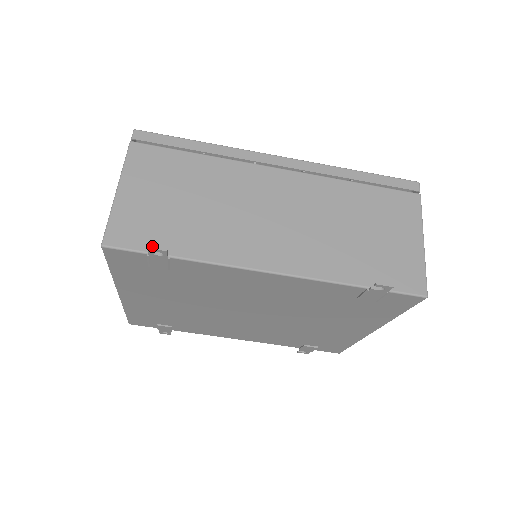
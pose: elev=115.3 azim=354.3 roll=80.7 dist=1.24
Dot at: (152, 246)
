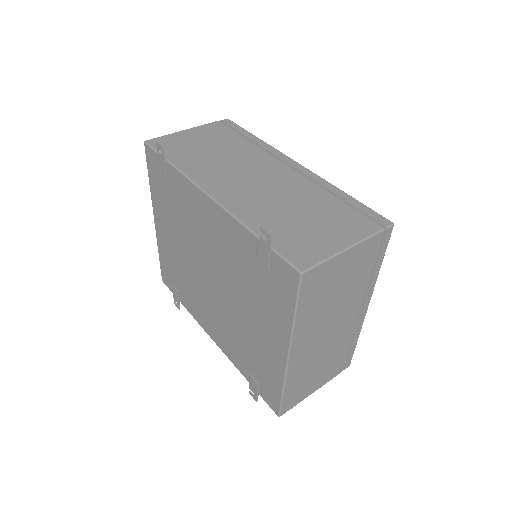
Dot at: (165, 153)
